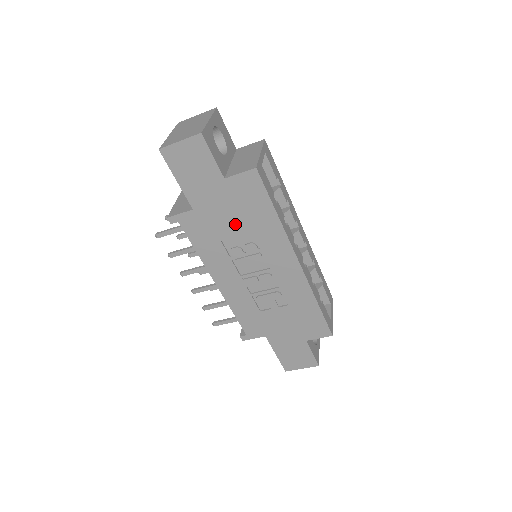
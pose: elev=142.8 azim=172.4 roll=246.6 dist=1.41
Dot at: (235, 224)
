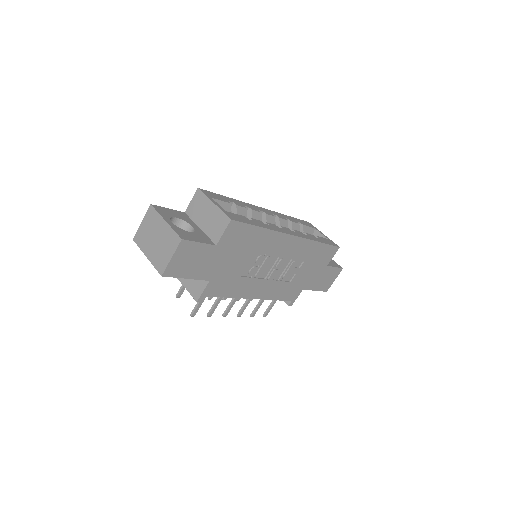
Dot at: (241, 259)
